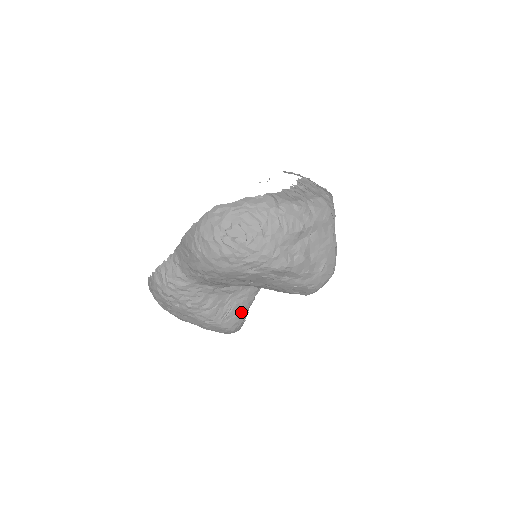
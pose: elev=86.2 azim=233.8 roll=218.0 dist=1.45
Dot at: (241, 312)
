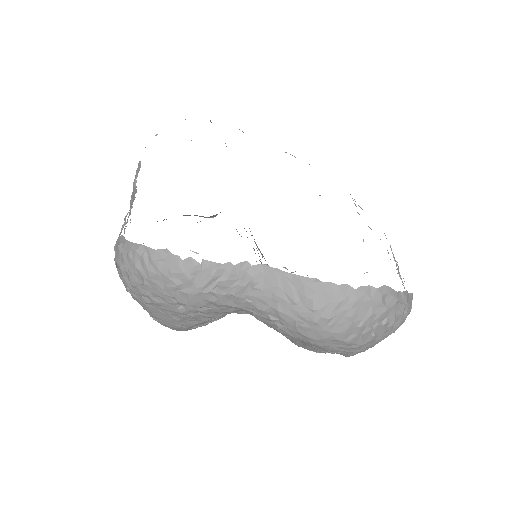
Dot at: occluded
